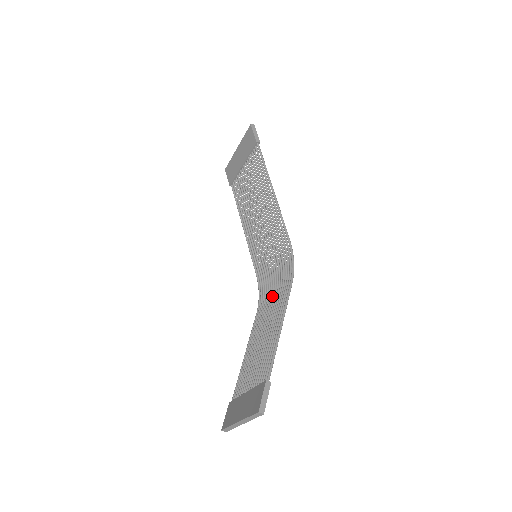
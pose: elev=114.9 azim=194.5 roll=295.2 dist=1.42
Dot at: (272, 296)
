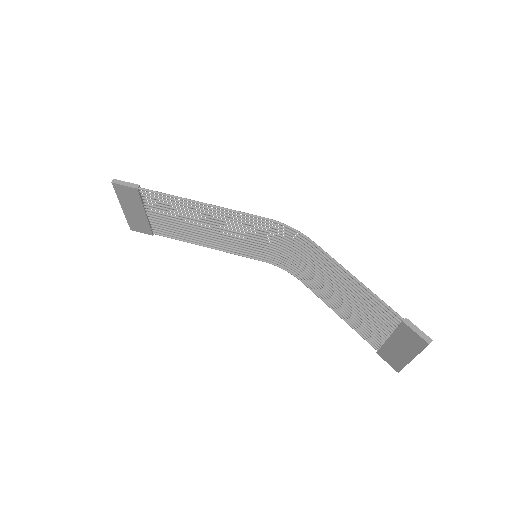
Dot at: (302, 263)
